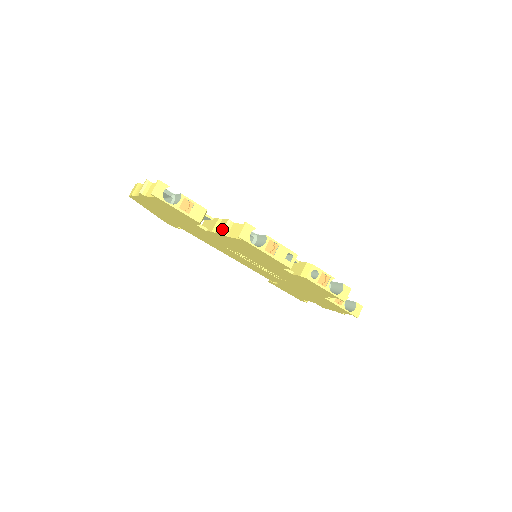
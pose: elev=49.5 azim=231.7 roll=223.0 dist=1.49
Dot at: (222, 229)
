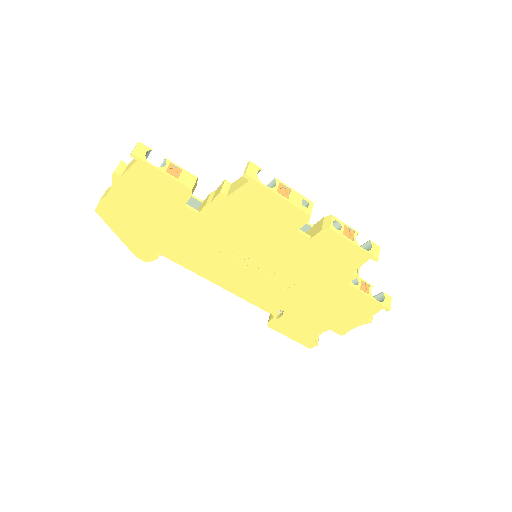
Dot at: (220, 189)
